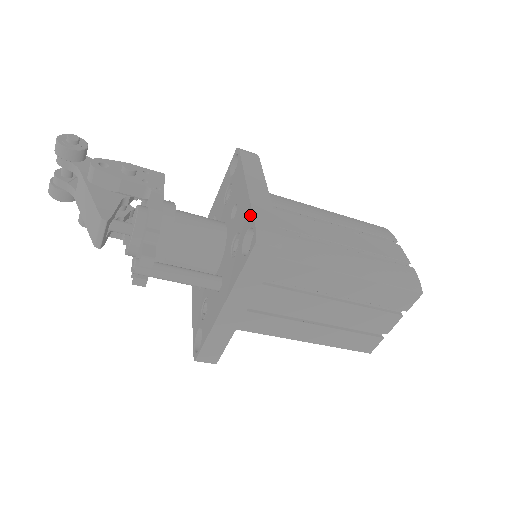
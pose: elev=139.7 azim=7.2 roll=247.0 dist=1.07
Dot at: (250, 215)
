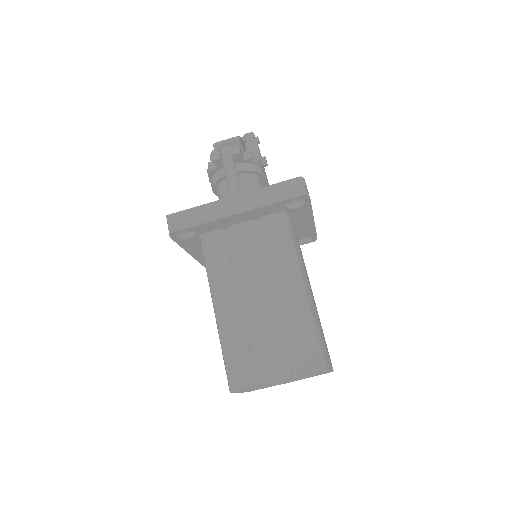
Dot at: occluded
